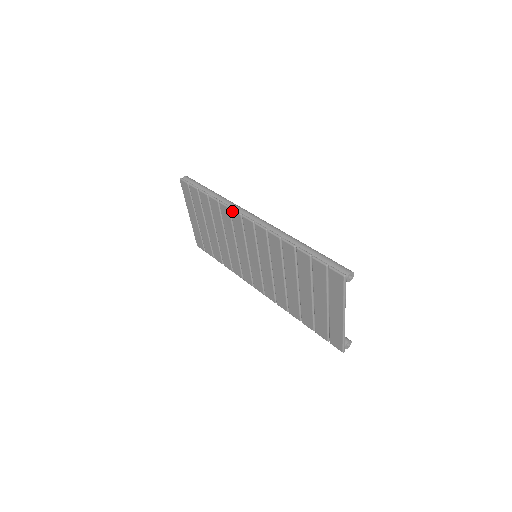
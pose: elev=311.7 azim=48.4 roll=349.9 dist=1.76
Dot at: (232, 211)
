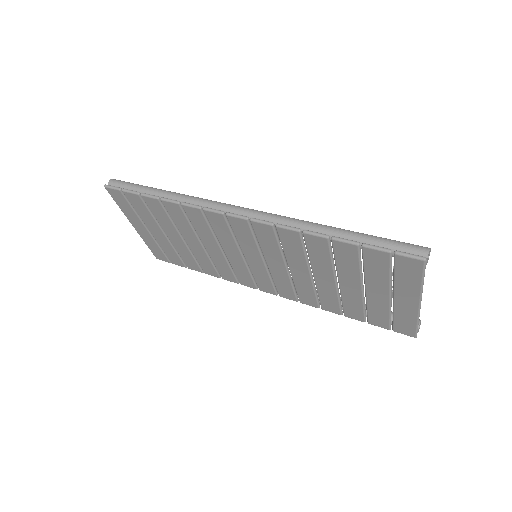
Dot at: (207, 212)
